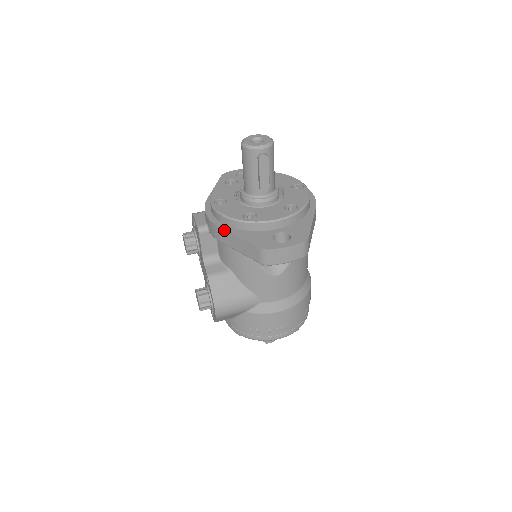
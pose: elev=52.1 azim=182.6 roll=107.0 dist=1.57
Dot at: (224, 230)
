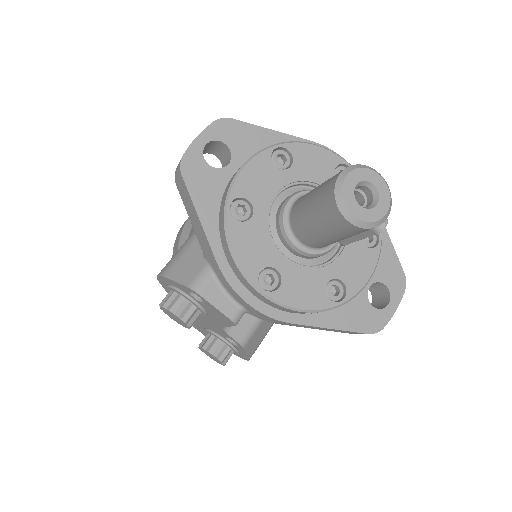
Dot at: (302, 325)
